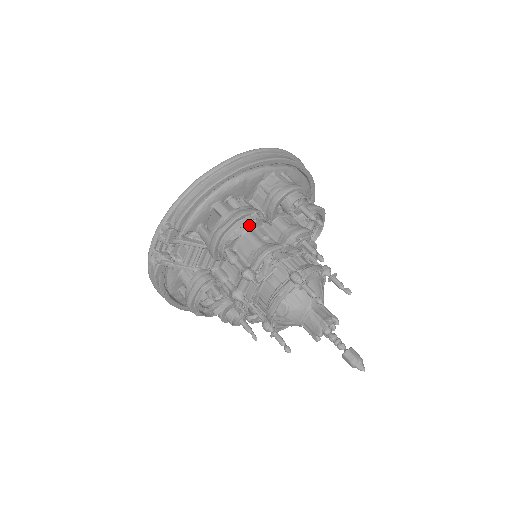
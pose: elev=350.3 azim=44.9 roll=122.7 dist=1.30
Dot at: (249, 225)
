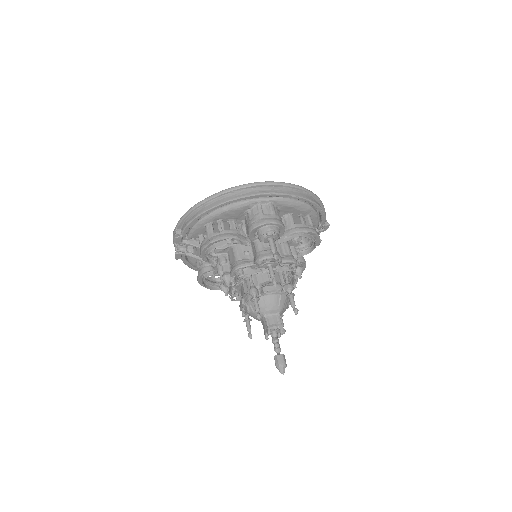
Dot at: occluded
